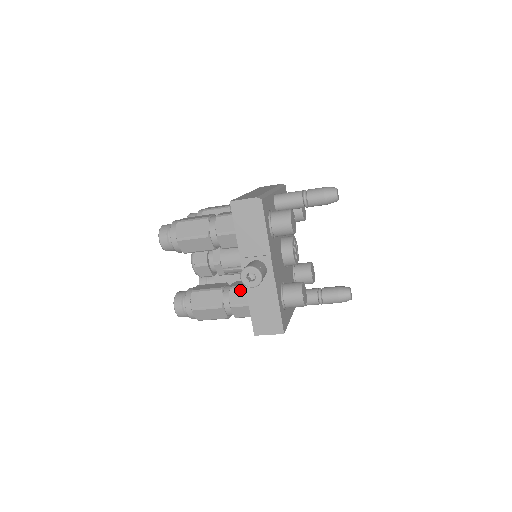
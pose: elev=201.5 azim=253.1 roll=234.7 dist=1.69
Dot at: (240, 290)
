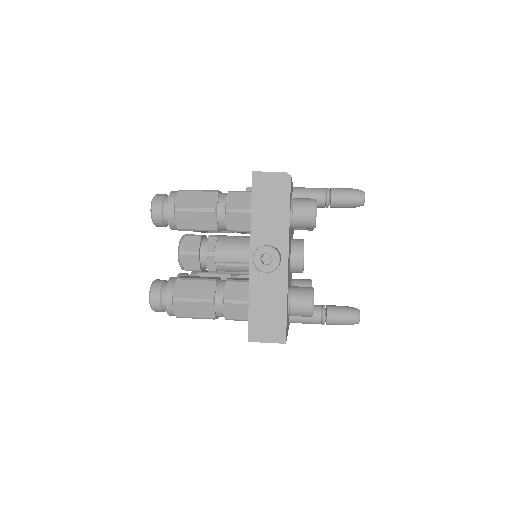
Dot at: (239, 284)
